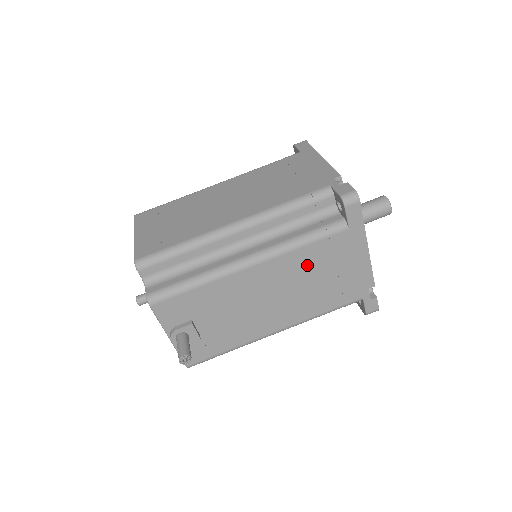
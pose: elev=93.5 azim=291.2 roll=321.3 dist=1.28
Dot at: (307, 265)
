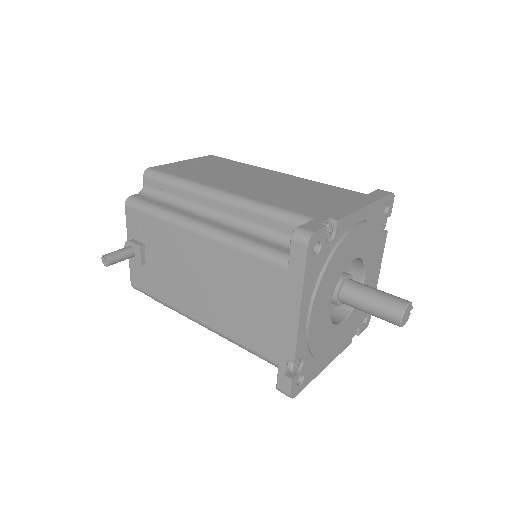
Dot at: (239, 275)
